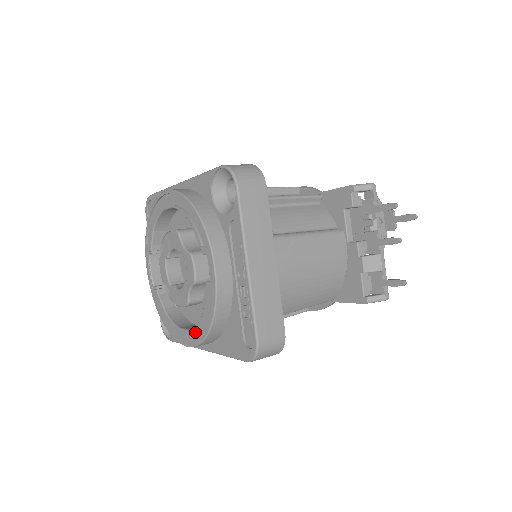
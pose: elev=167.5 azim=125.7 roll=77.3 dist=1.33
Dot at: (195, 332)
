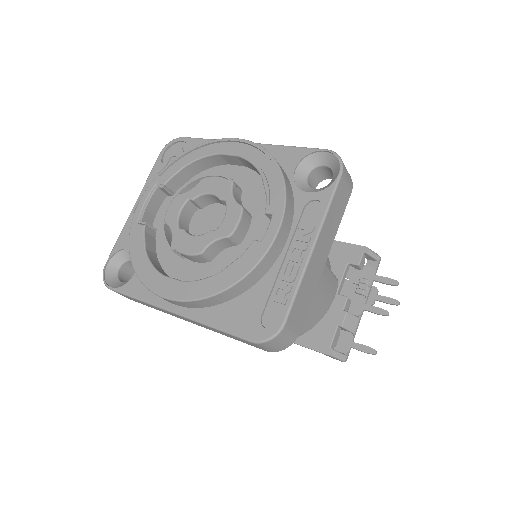
Dot at: (195, 286)
